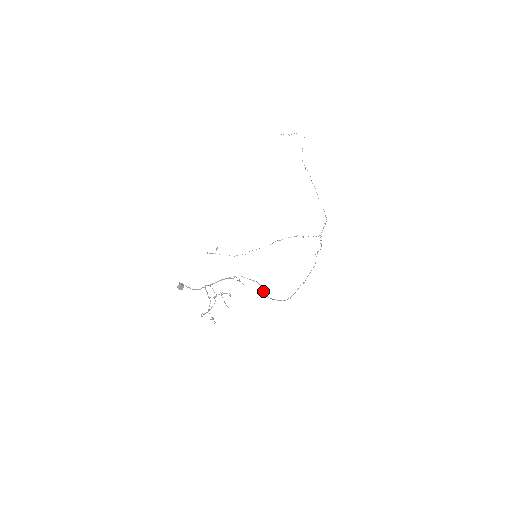
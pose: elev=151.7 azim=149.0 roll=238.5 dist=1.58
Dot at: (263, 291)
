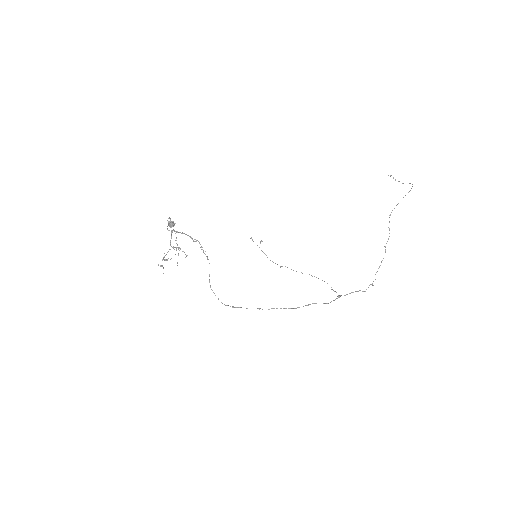
Dot at: occluded
